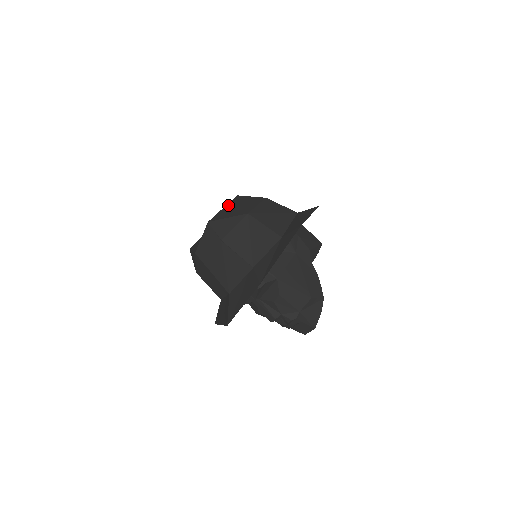
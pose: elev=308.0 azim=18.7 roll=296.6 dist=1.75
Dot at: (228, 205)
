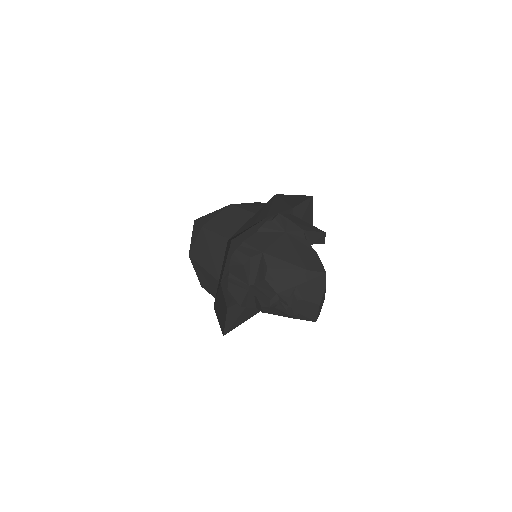
Dot at: occluded
